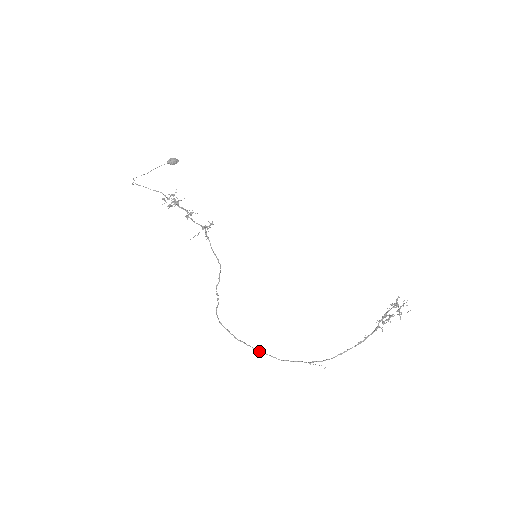
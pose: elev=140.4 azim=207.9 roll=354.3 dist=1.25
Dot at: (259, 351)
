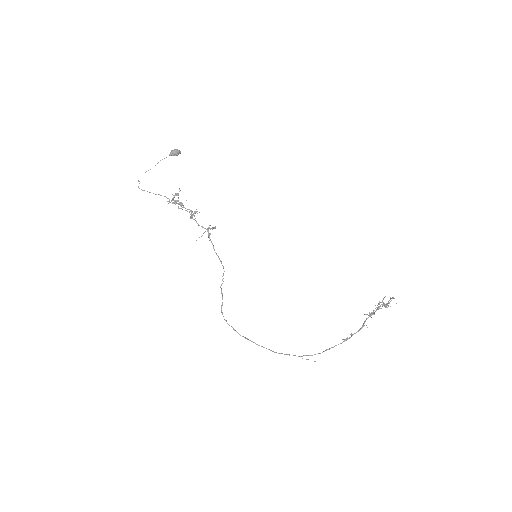
Dot at: (259, 345)
